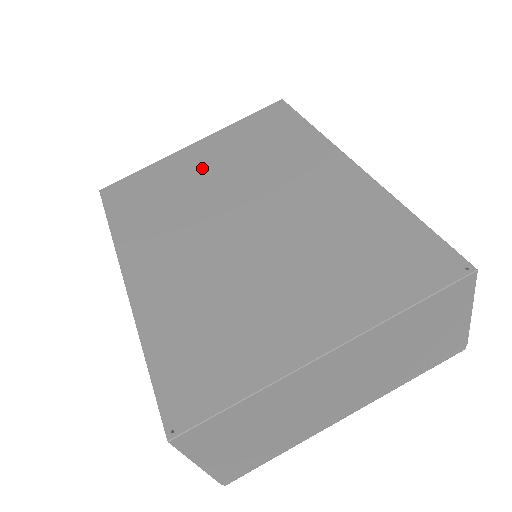
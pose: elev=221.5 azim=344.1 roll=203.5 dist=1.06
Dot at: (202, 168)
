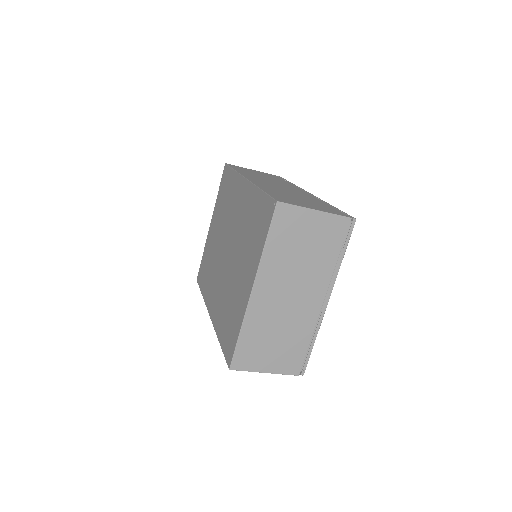
Dot at: (214, 235)
